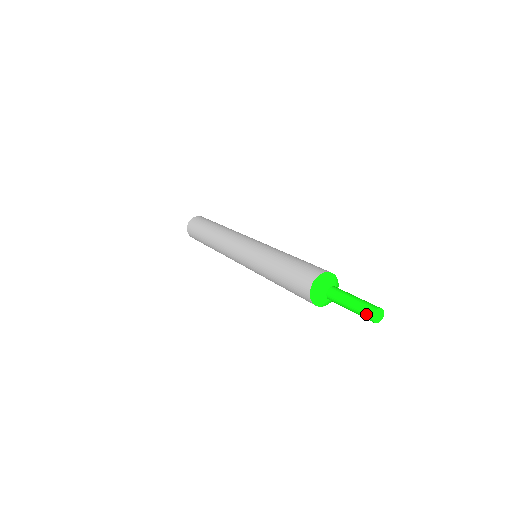
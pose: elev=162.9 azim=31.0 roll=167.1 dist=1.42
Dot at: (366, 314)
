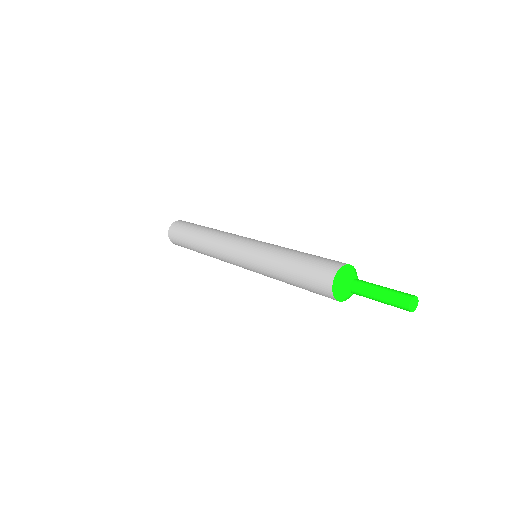
Dot at: (404, 296)
